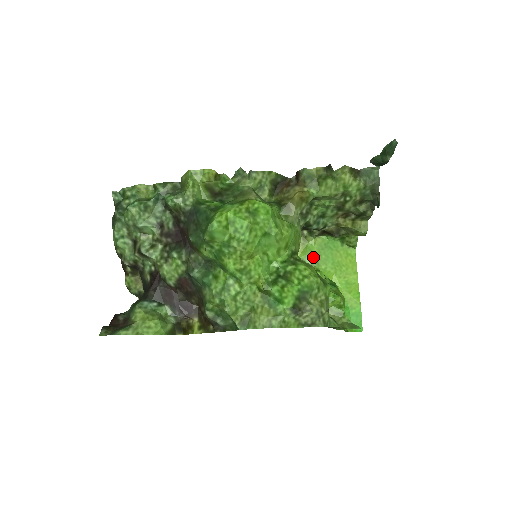
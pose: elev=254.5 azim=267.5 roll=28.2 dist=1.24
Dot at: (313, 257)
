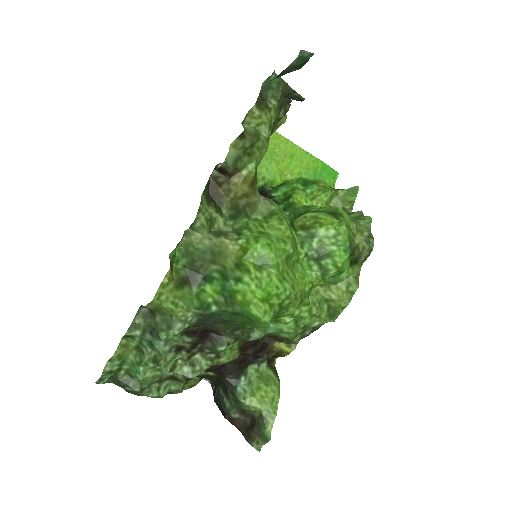
Dot at: occluded
